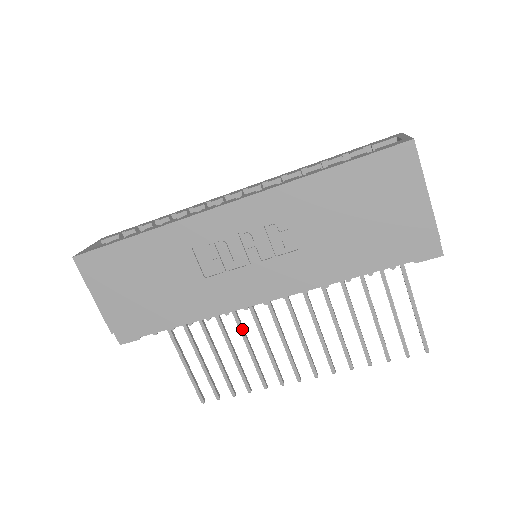
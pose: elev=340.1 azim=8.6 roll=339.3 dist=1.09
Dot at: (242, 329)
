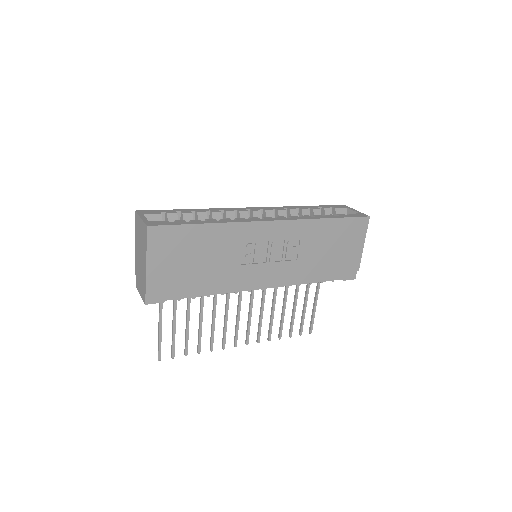
Dot at: occluded
